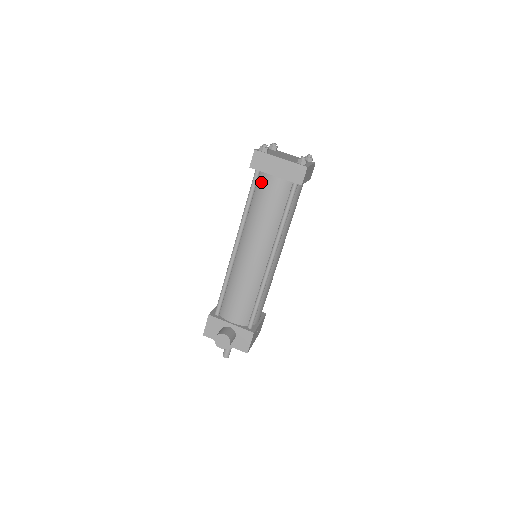
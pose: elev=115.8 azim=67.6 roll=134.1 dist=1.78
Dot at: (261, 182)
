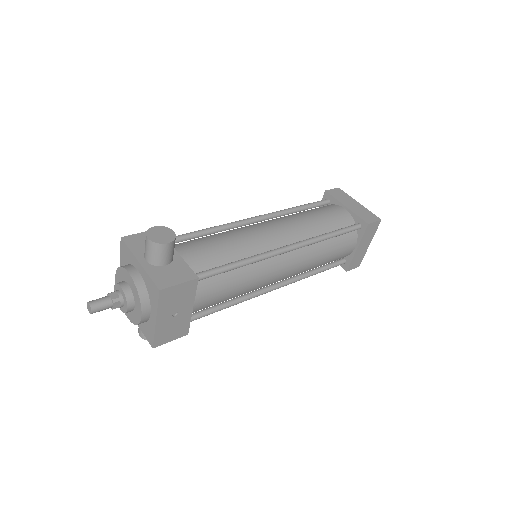
Dot at: (325, 206)
